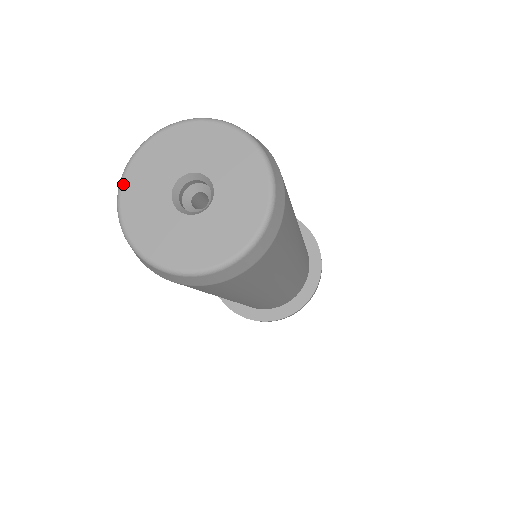
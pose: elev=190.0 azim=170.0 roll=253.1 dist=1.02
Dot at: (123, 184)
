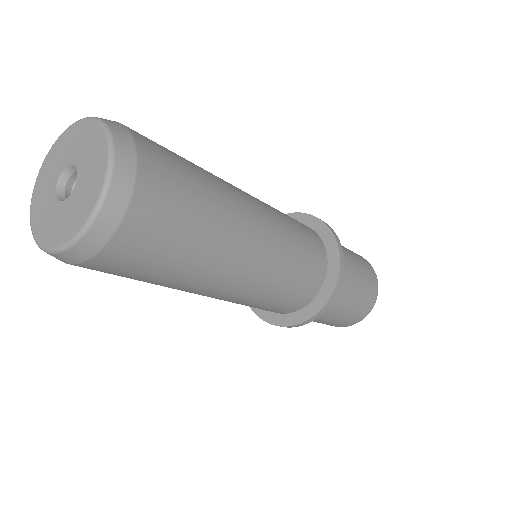
Dot at: (50, 151)
